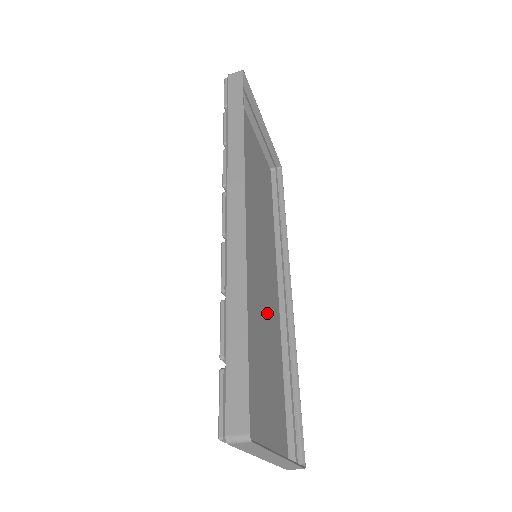
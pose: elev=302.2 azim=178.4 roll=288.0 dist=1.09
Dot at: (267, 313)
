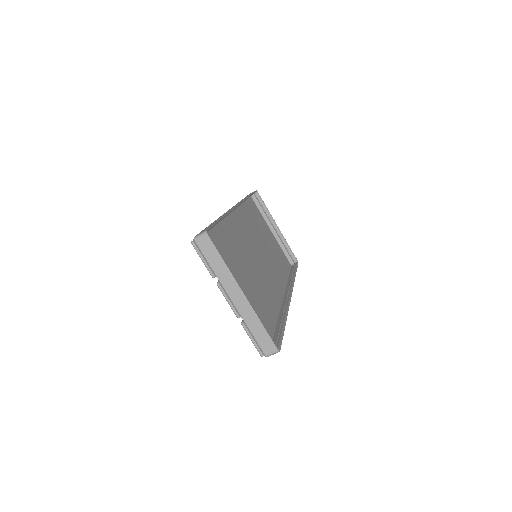
Dot at: (261, 282)
